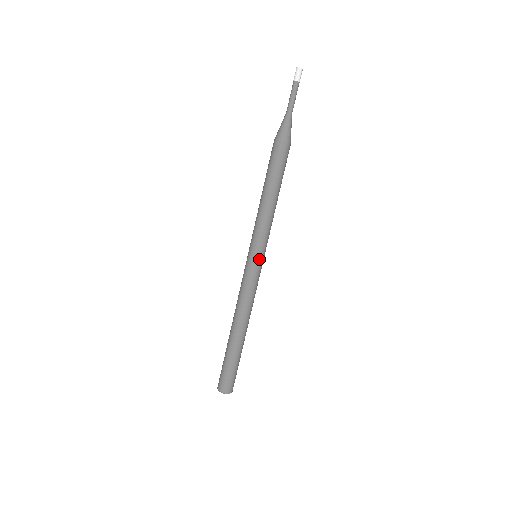
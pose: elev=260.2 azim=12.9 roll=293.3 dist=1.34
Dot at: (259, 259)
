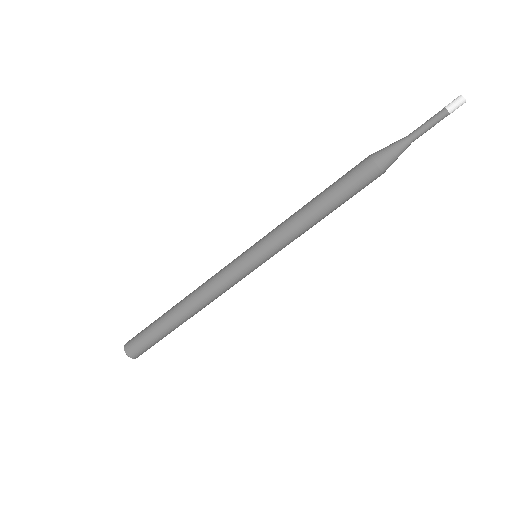
Dot at: (261, 264)
